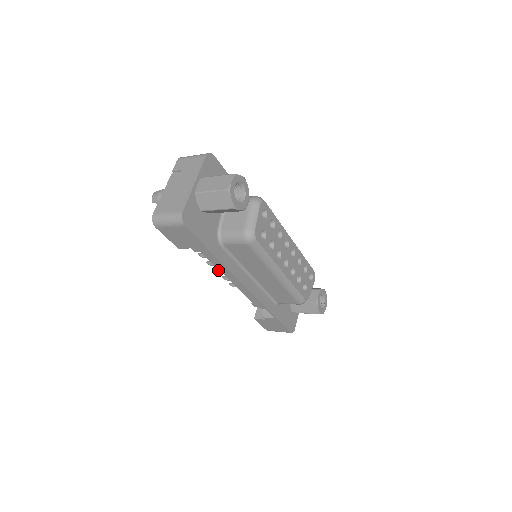
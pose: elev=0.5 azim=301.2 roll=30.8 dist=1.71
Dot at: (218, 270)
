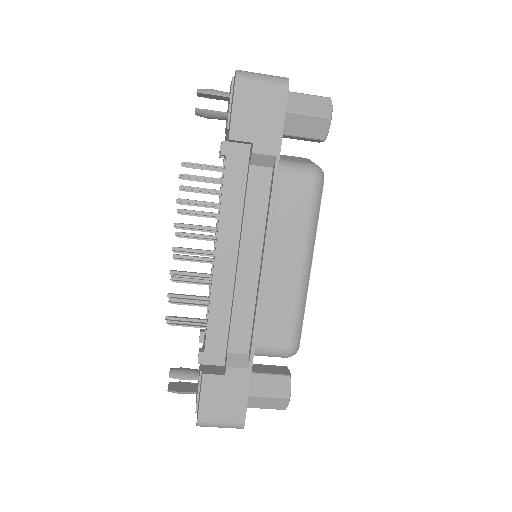
Dot at: occluded
